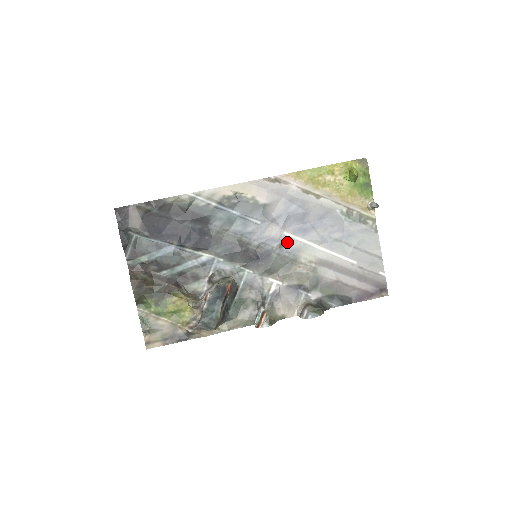
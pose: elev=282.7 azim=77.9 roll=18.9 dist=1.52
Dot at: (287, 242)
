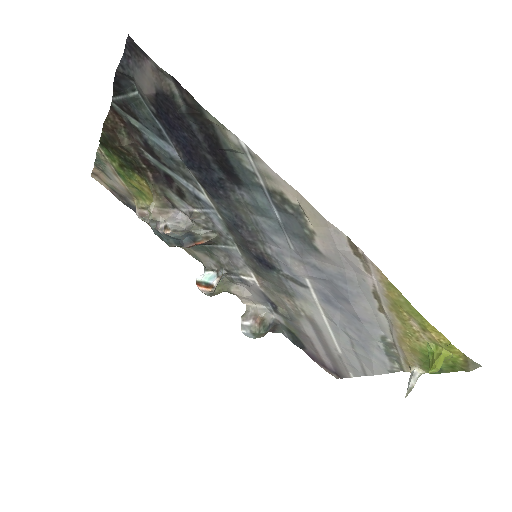
Dot at: (300, 284)
